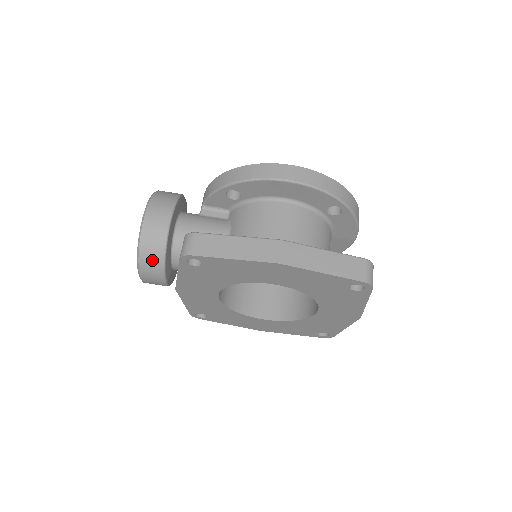
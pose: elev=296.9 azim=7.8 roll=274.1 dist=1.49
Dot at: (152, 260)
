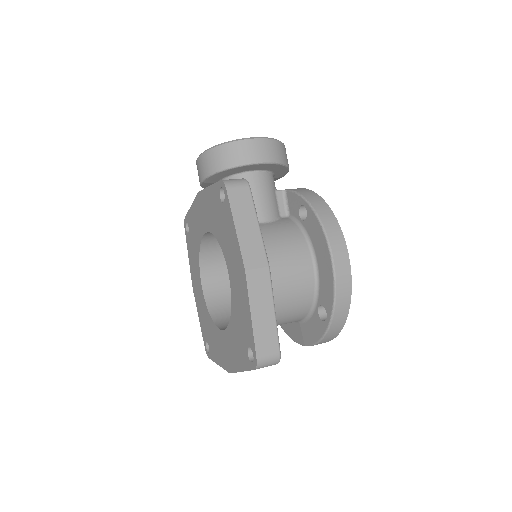
Dot at: (216, 160)
